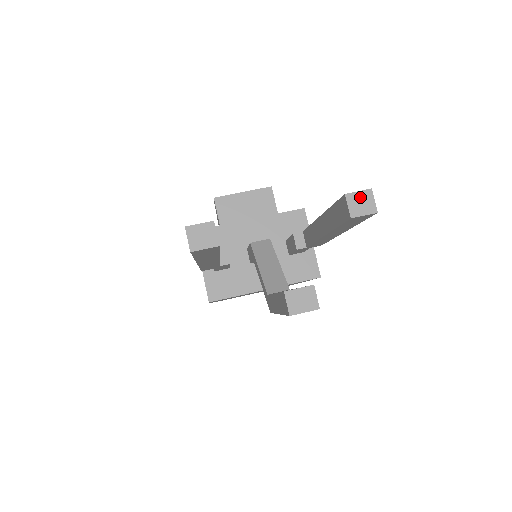
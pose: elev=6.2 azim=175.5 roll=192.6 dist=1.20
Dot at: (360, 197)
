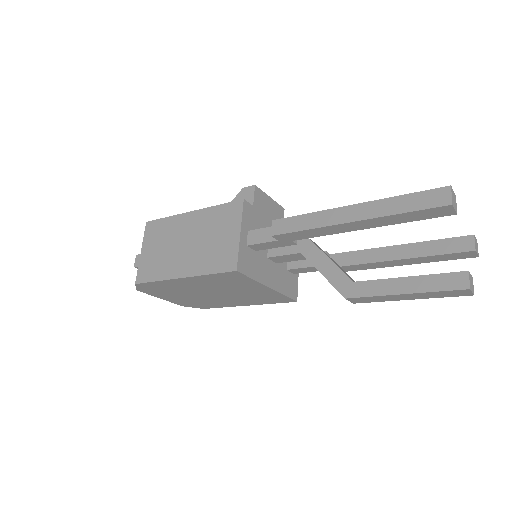
Dot at: (476, 242)
